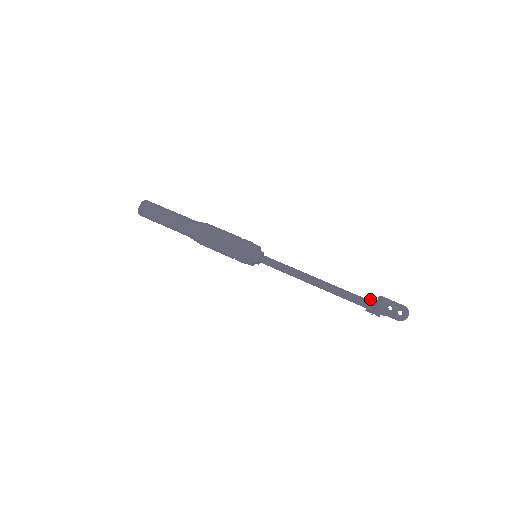
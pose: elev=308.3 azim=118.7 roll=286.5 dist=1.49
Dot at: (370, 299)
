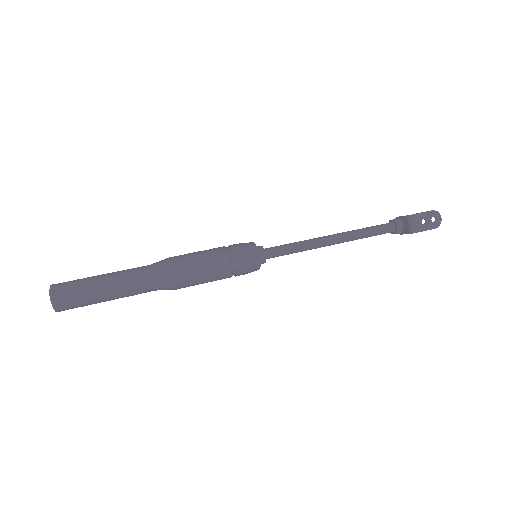
Dot at: (395, 222)
